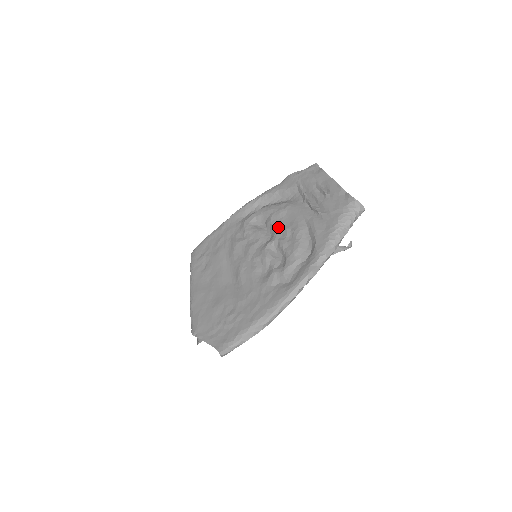
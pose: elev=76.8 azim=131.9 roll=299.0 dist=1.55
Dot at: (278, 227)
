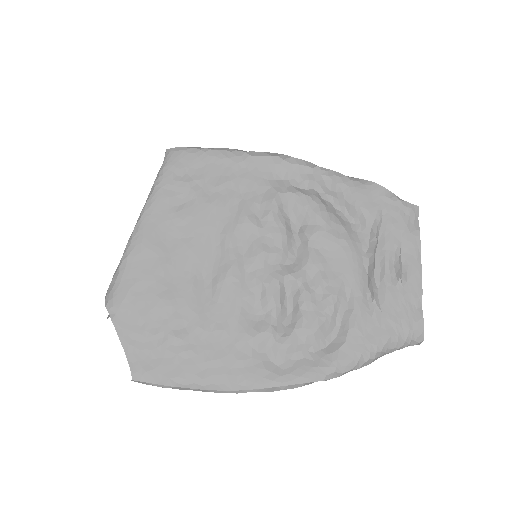
Dot at: (314, 262)
